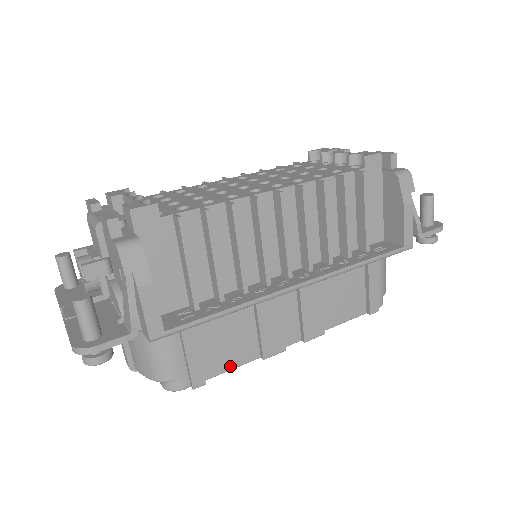
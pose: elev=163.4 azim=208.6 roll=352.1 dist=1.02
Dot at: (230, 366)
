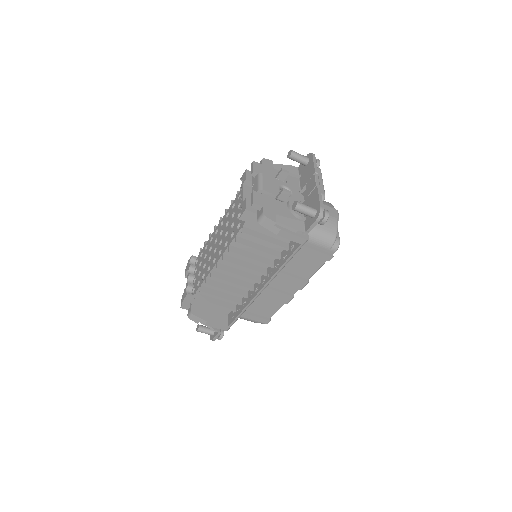
Dot at: (276, 310)
